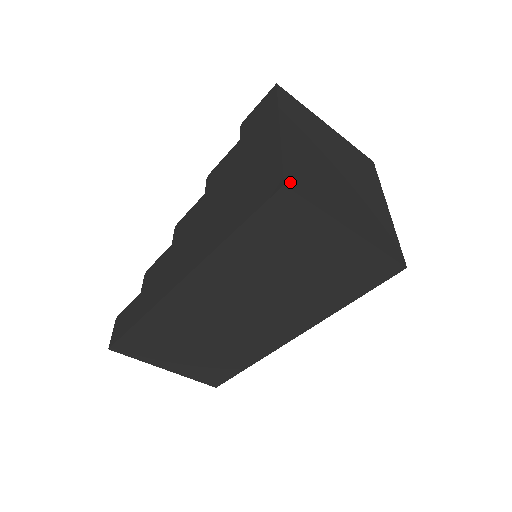
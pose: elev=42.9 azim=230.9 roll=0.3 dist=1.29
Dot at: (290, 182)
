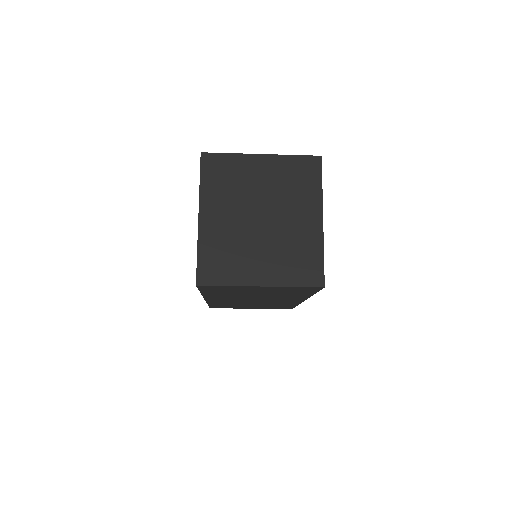
Dot at: (202, 278)
